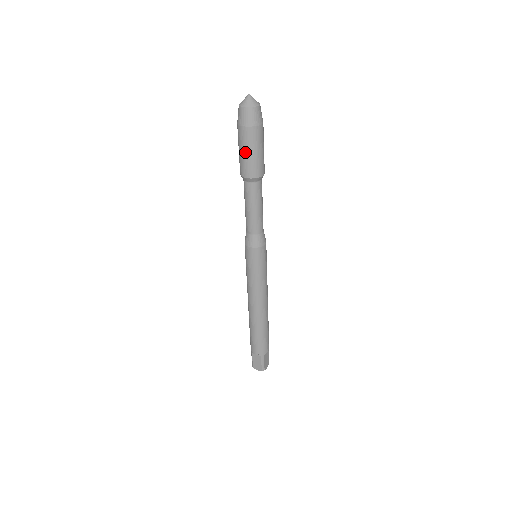
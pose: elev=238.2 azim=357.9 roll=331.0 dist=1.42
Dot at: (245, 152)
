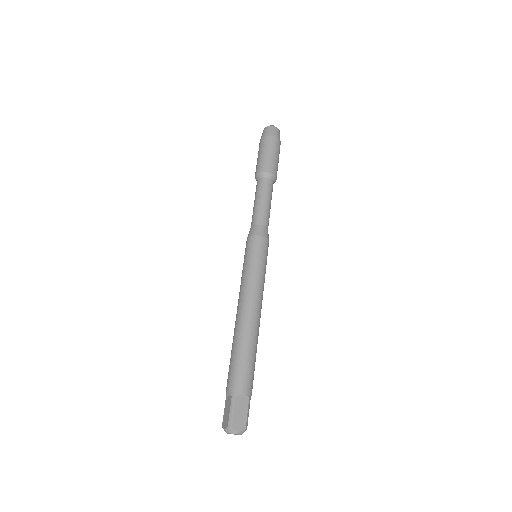
Dot at: (273, 154)
